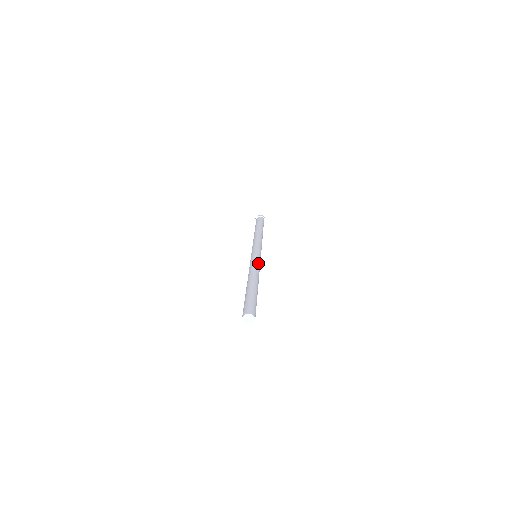
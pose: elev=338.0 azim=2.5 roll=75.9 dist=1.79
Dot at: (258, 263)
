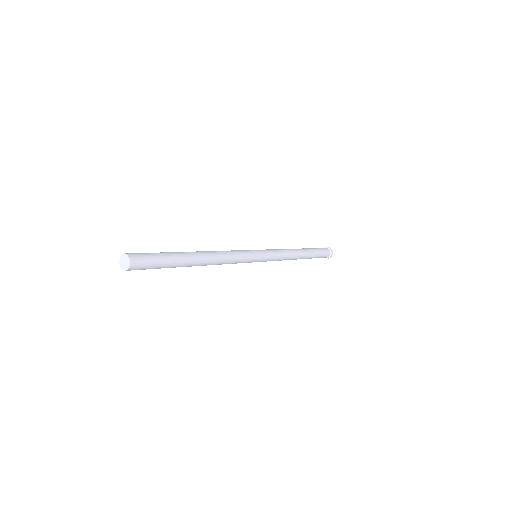
Dot at: (240, 257)
